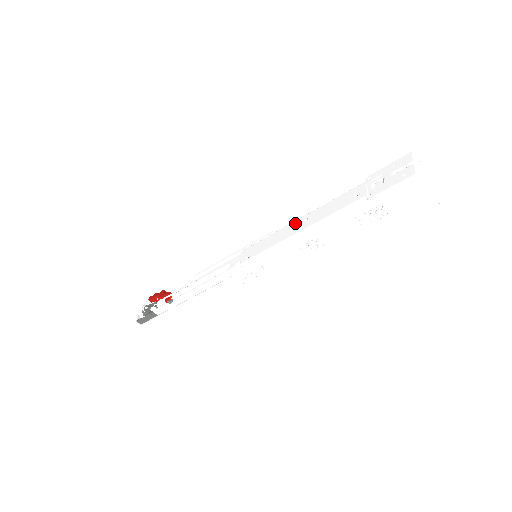
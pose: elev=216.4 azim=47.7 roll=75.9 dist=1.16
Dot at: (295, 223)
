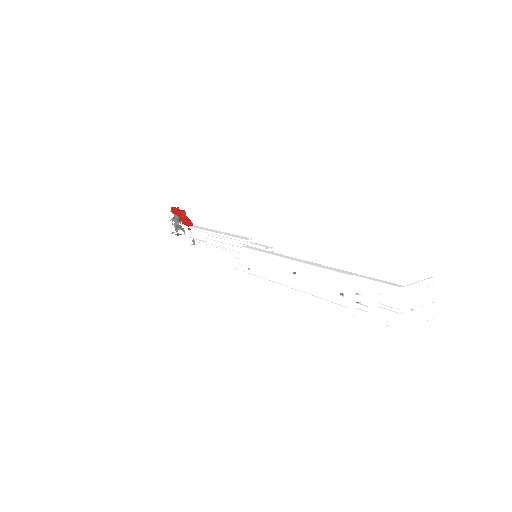
Dot at: (284, 266)
